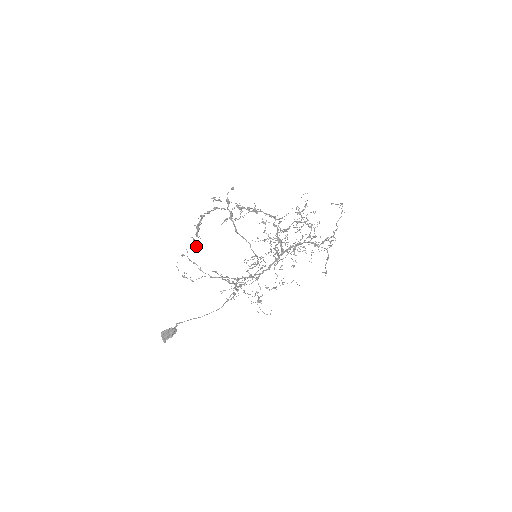
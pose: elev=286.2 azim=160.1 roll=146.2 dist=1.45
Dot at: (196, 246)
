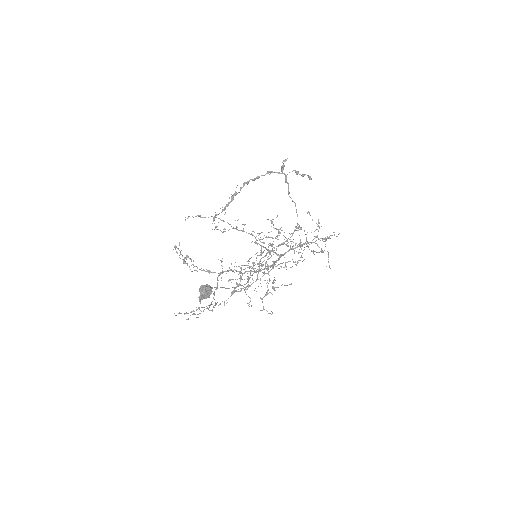
Dot at: occluded
